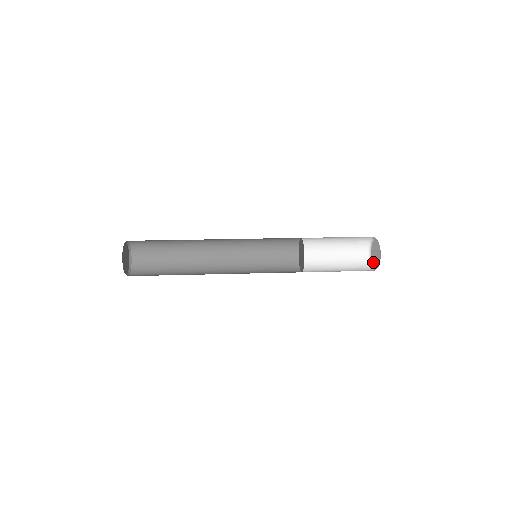
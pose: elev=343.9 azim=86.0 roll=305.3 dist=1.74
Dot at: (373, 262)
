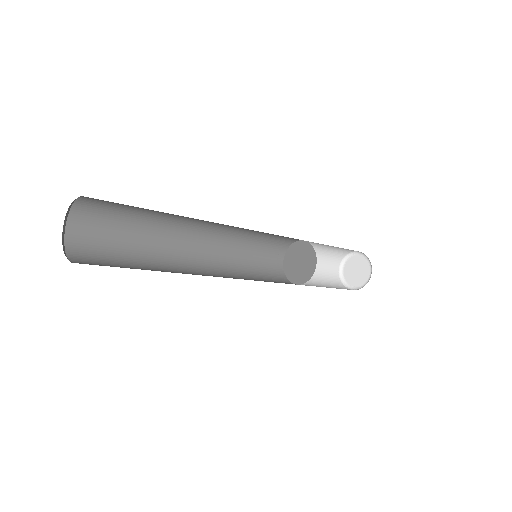
Dot at: (348, 280)
